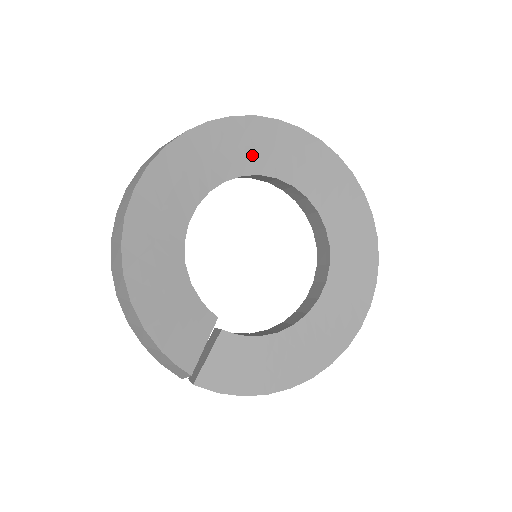
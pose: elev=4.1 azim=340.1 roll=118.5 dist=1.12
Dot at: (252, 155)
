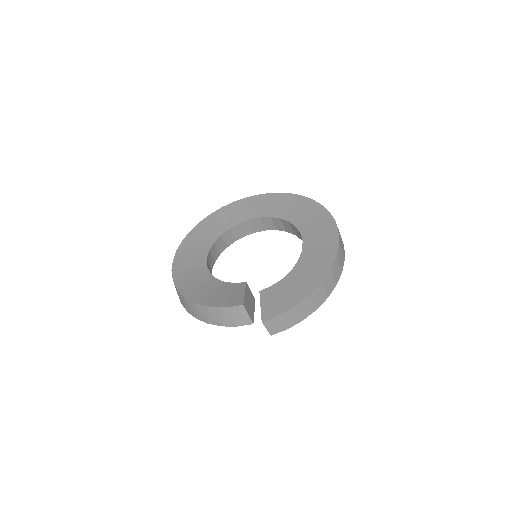
Dot at: (220, 226)
